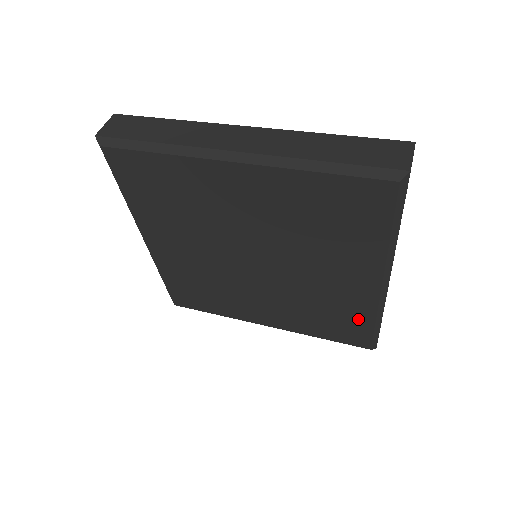
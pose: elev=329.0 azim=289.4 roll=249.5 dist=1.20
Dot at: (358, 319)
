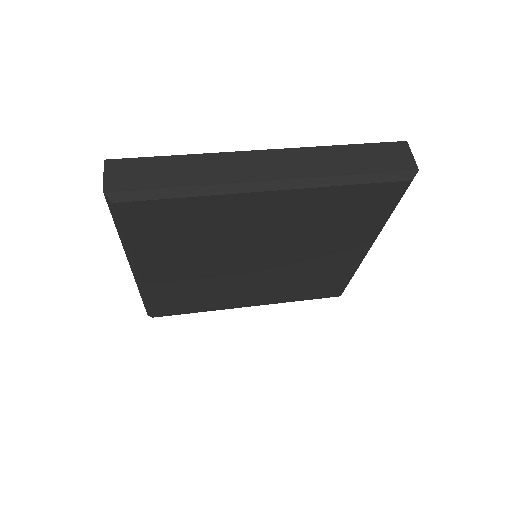
Dot at: (338, 279)
